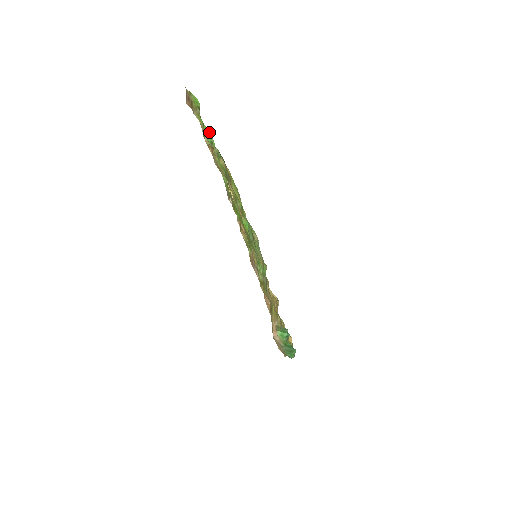
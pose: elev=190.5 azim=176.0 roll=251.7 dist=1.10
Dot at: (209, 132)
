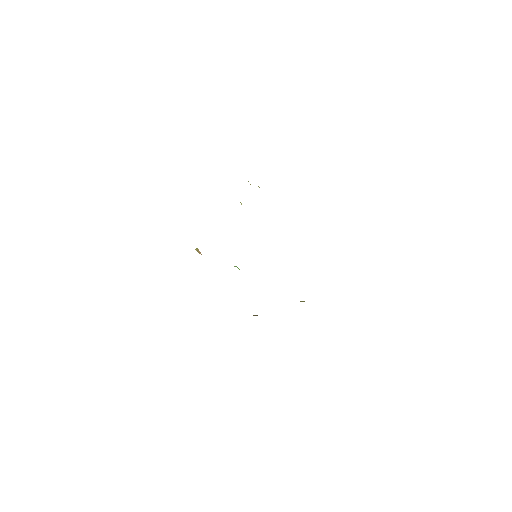
Dot at: occluded
